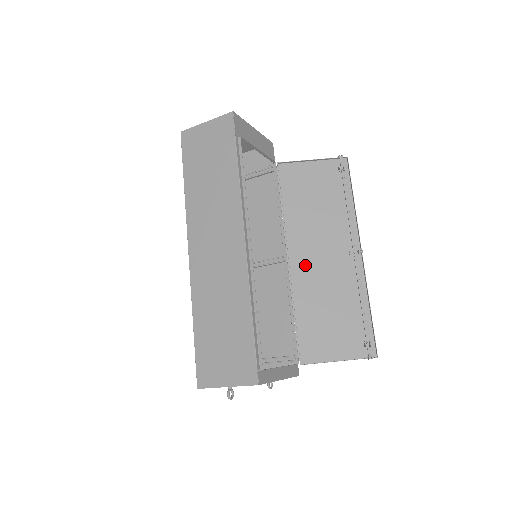
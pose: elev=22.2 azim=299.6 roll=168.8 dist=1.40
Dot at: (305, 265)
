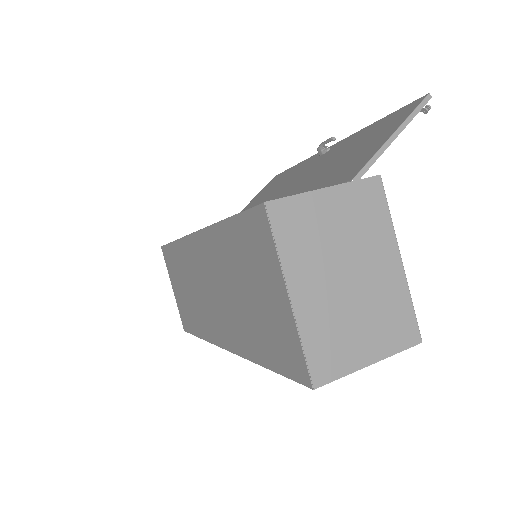
Dot at: occluded
